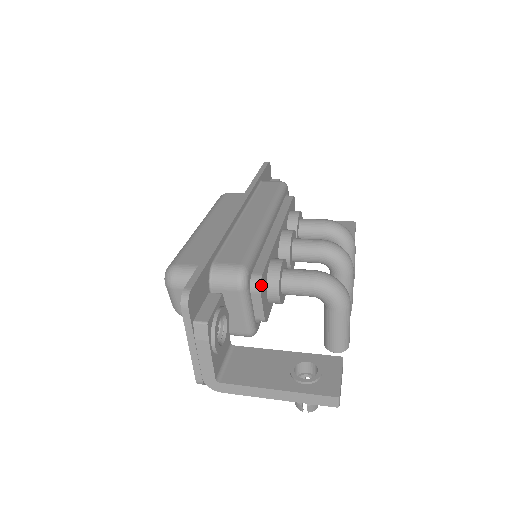
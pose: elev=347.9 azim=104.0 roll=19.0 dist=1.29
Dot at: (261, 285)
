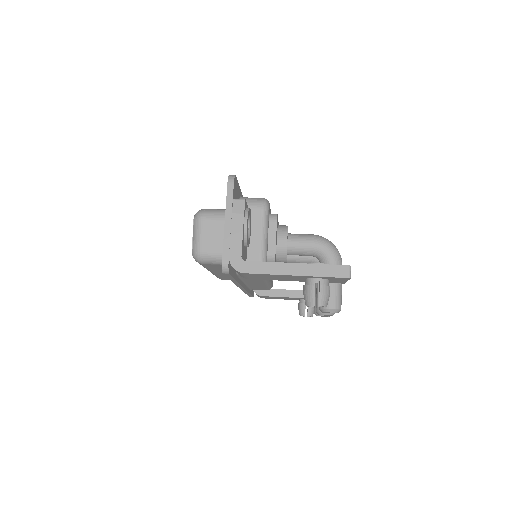
Dot at: occluded
